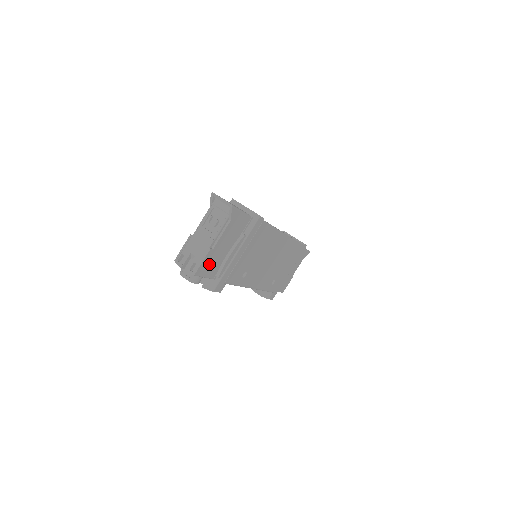
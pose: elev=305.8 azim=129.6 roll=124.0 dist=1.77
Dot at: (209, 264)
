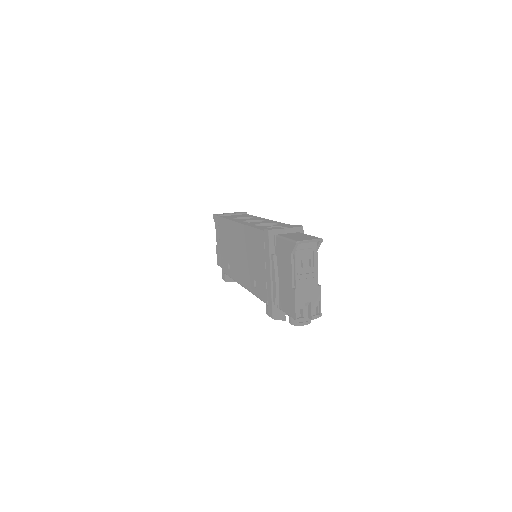
Dot at: occluded
